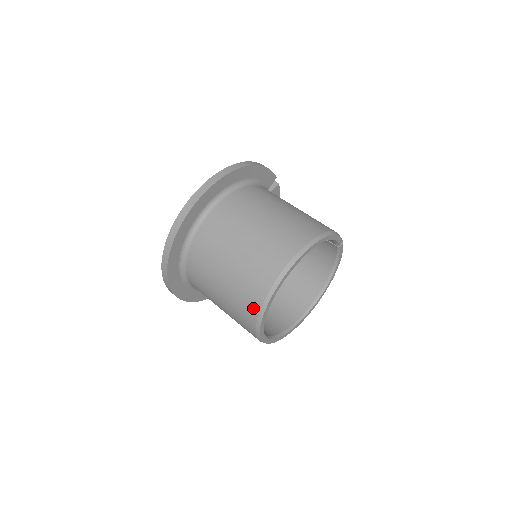
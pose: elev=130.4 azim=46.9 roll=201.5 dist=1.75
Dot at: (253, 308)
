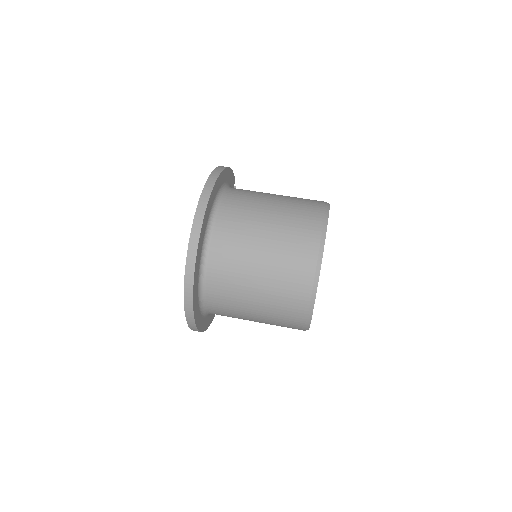
Dot at: (303, 293)
